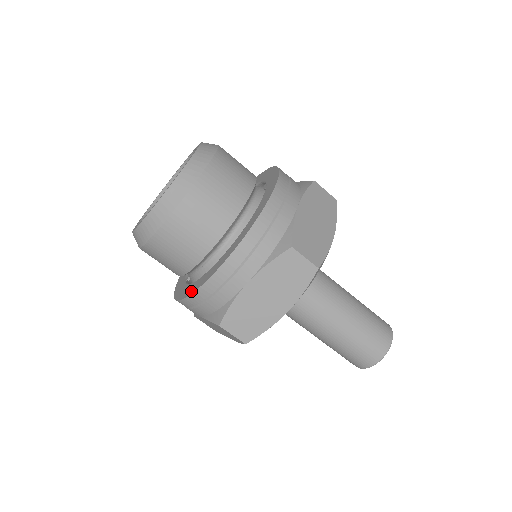
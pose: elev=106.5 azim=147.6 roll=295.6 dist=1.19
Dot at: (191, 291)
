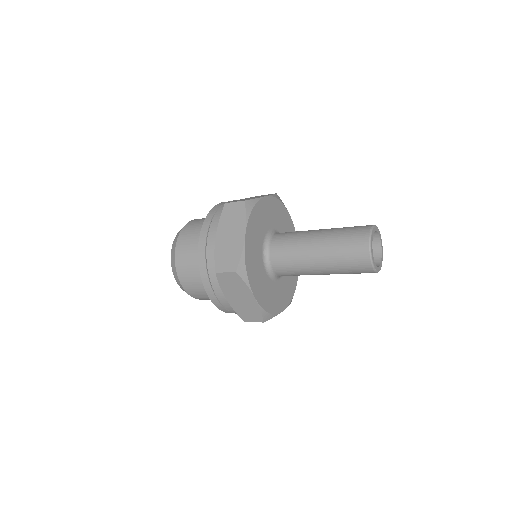
Dot at: occluded
